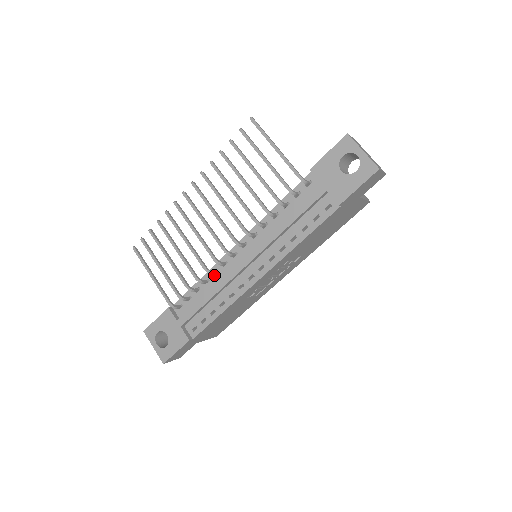
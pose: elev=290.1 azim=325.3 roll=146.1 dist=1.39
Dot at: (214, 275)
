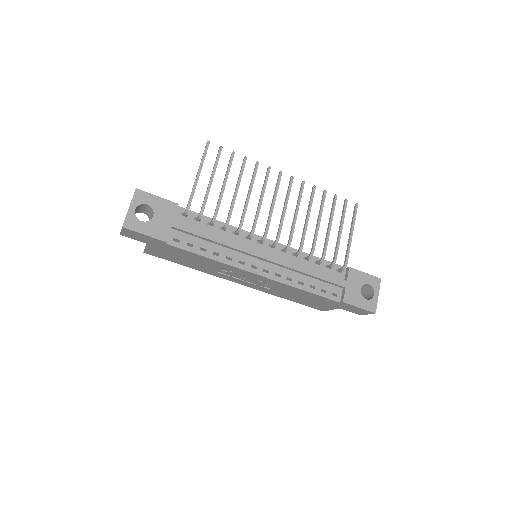
Dot at: (232, 233)
